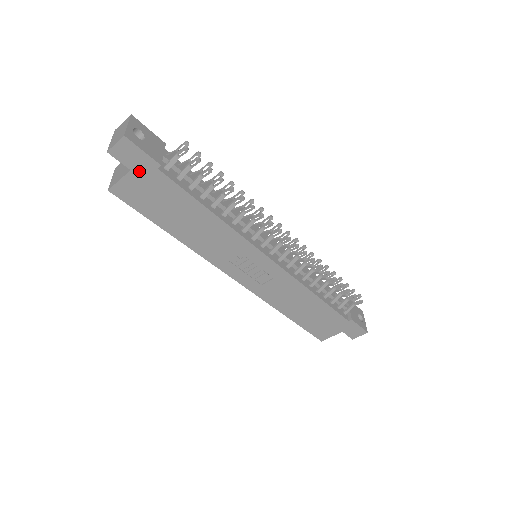
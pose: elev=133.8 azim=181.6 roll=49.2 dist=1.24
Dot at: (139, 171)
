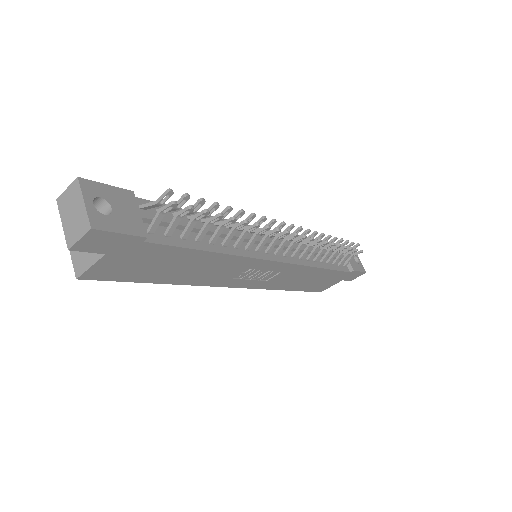
Dot at: (117, 251)
